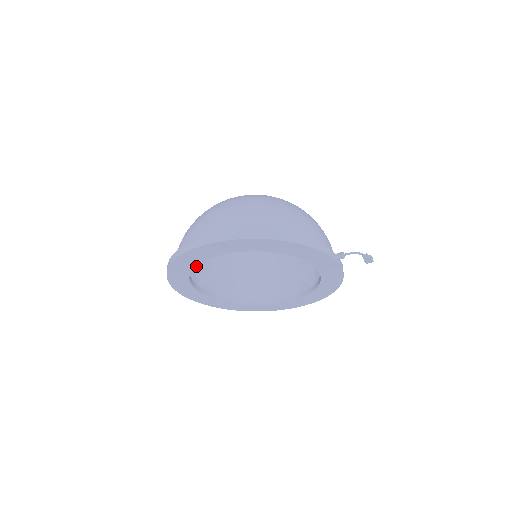
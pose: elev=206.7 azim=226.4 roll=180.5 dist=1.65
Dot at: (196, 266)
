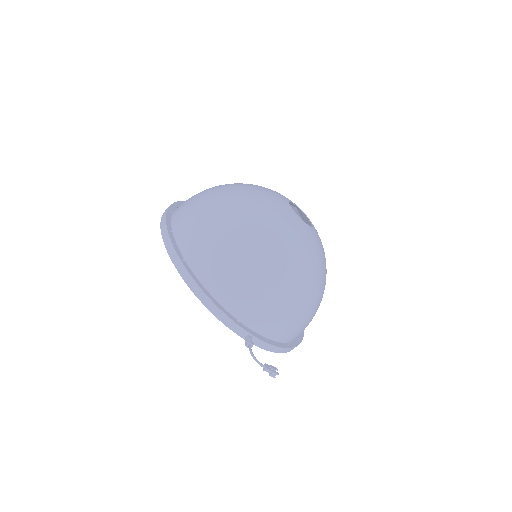
Dot at: occluded
